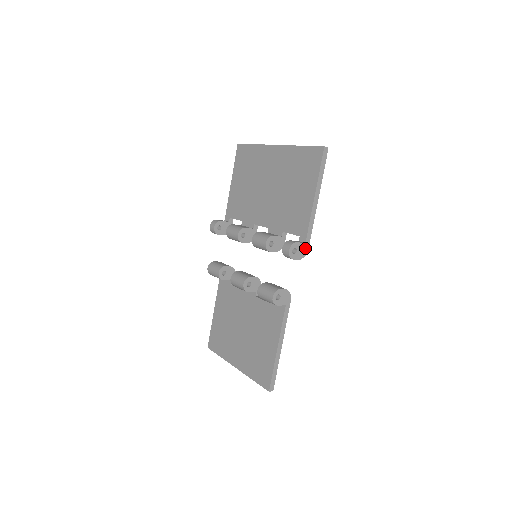
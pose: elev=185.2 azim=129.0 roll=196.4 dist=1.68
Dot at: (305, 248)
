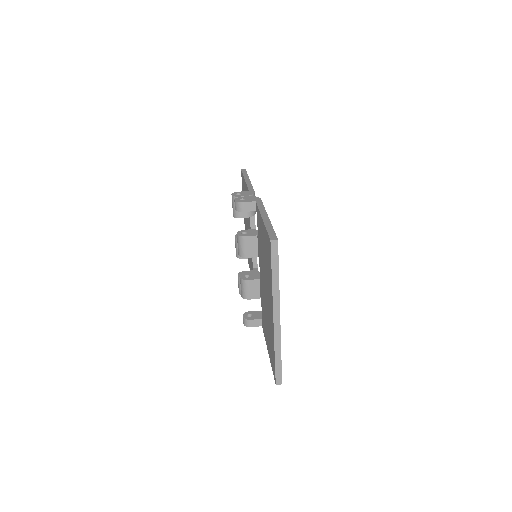
Dot at: occluded
